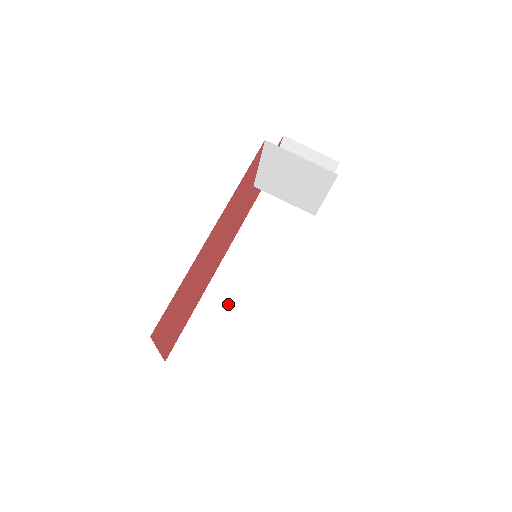
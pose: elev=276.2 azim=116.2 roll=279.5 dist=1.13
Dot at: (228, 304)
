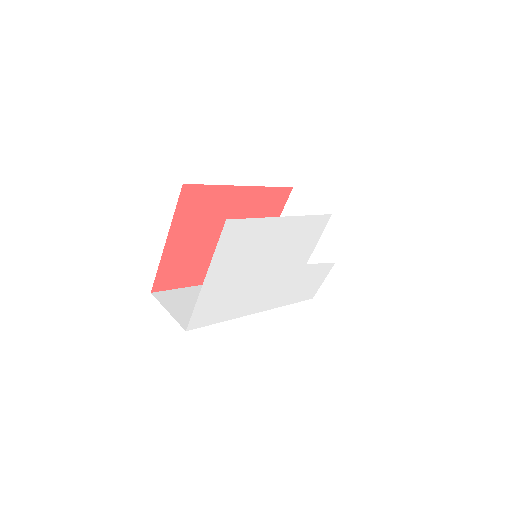
Dot at: occluded
